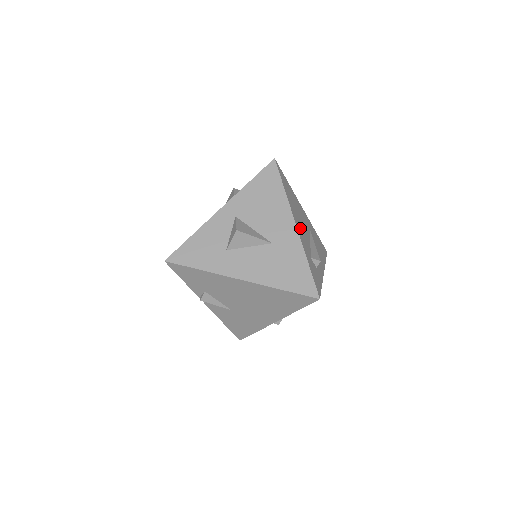
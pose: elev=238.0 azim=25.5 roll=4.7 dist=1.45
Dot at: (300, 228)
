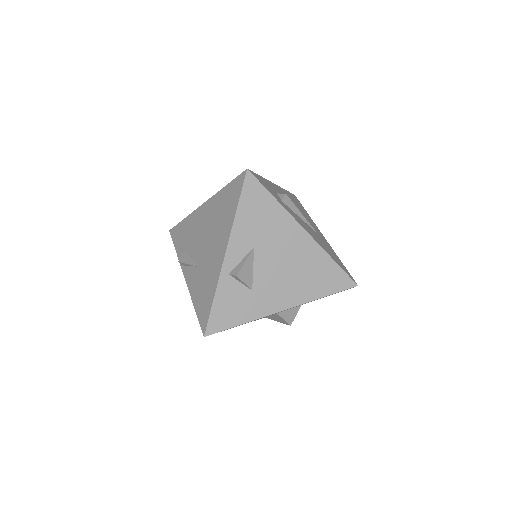
Dot at: occluded
